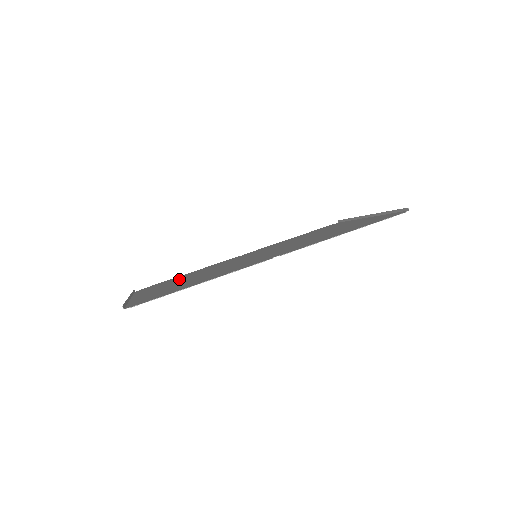
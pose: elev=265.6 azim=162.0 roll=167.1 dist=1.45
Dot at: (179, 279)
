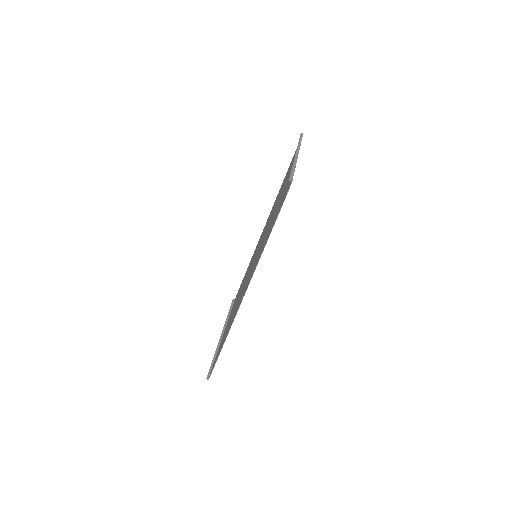
Dot at: occluded
